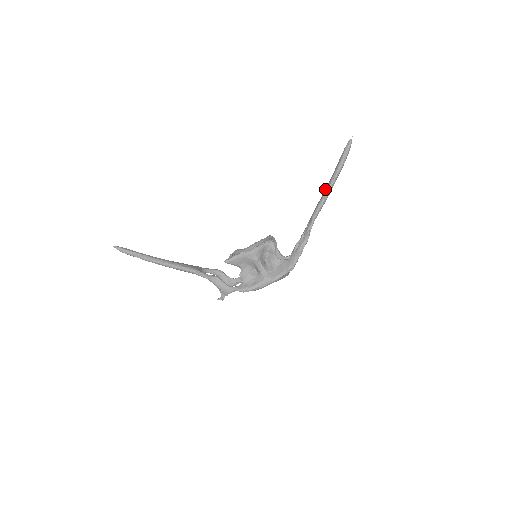
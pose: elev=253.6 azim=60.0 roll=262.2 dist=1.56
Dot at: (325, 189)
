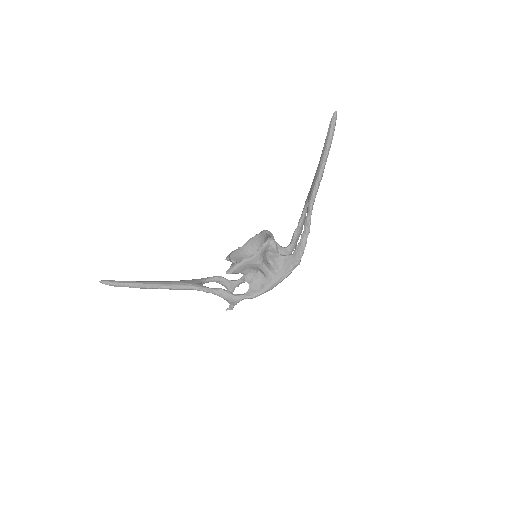
Dot at: (316, 171)
